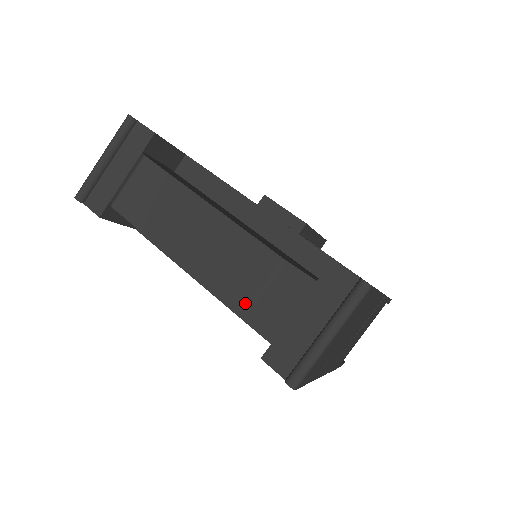
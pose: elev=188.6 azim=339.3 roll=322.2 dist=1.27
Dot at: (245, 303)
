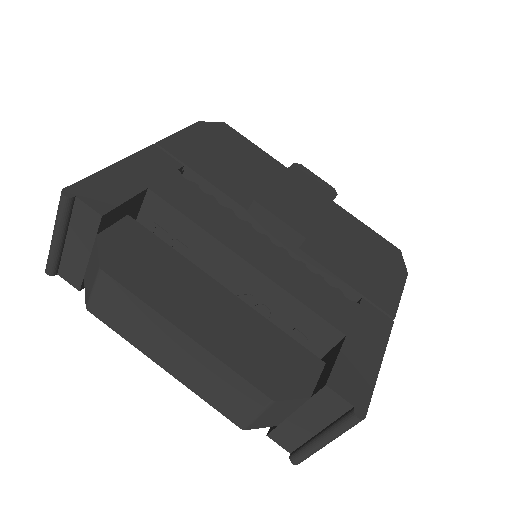
Dot at: (242, 421)
